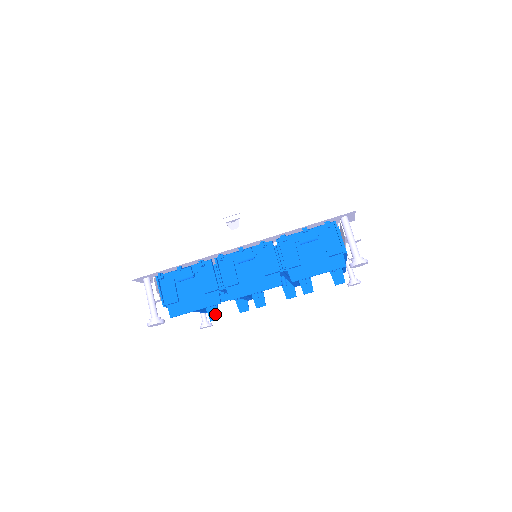
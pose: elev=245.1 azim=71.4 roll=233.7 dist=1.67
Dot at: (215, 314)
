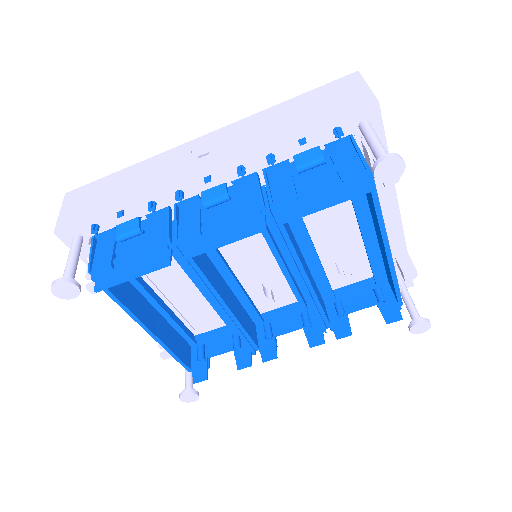
Dot at: (202, 372)
